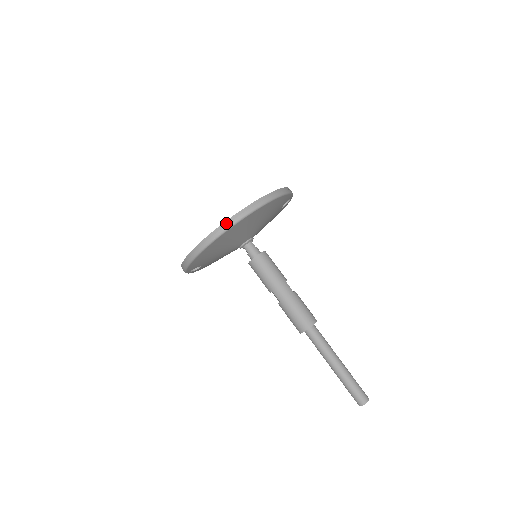
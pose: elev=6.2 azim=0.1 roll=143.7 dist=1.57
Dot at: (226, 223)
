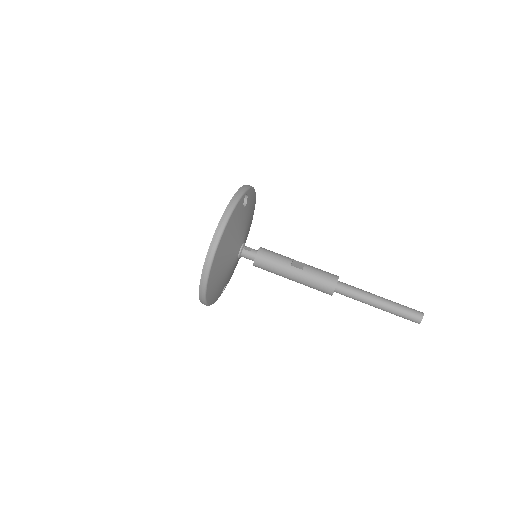
Dot at: (201, 283)
